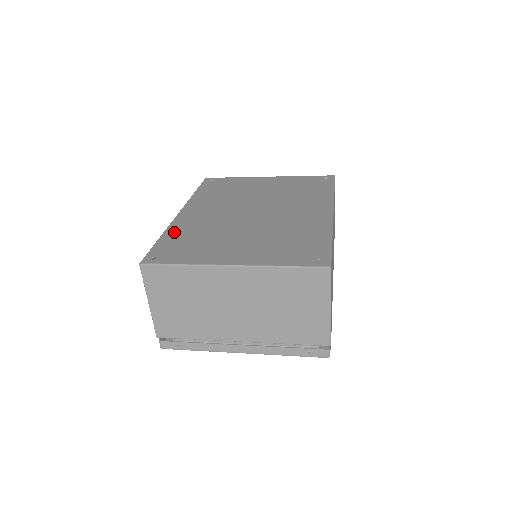
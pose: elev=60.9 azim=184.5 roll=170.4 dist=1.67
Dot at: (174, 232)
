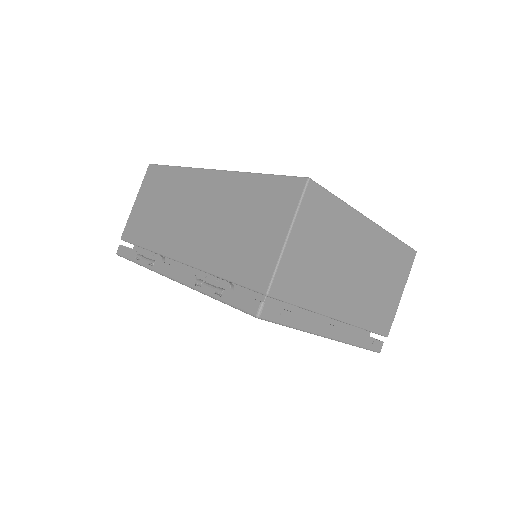
Dot at: occluded
